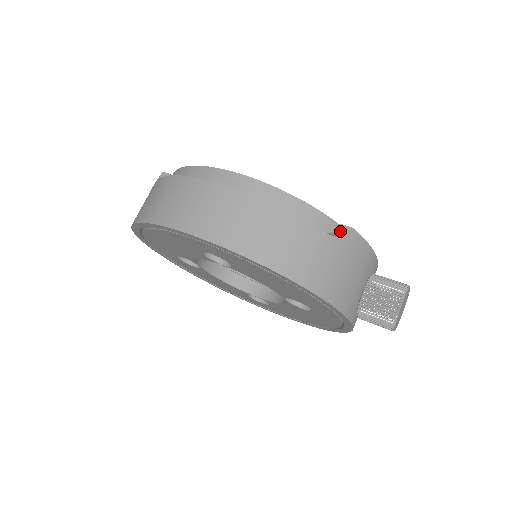
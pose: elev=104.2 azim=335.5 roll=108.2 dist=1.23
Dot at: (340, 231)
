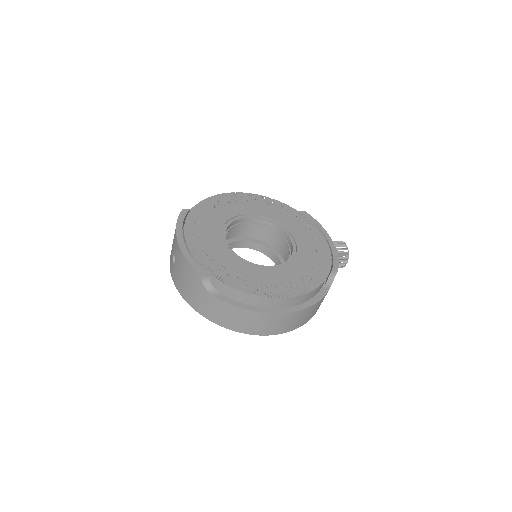
Dot at: (332, 275)
